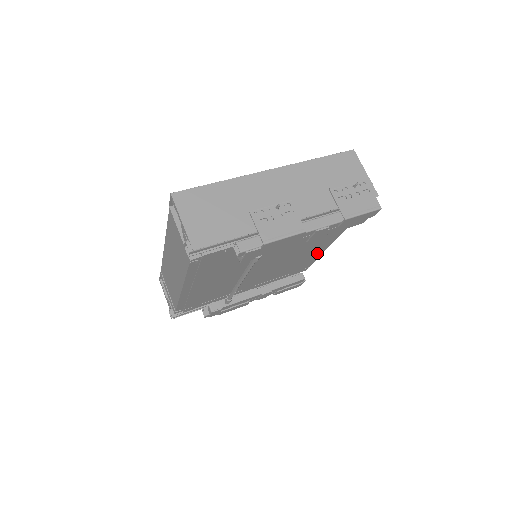
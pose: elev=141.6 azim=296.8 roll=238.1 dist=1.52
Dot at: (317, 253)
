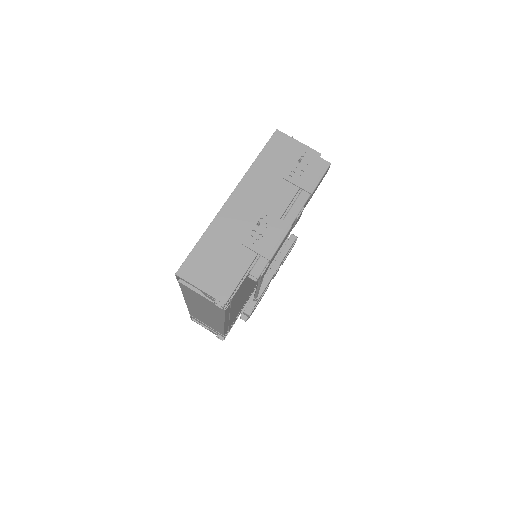
Dot at: occluded
